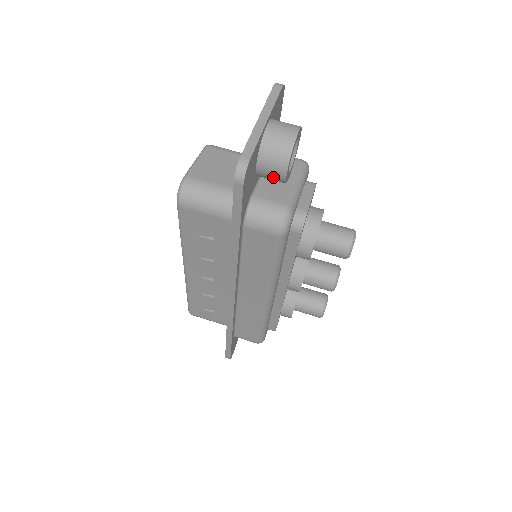
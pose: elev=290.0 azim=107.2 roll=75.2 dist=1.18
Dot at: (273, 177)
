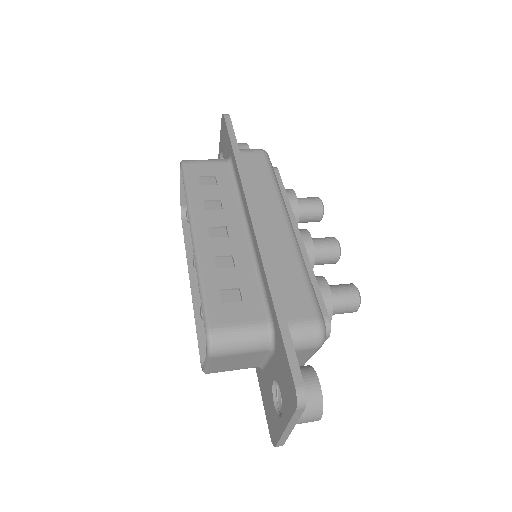
Dot at: occluded
